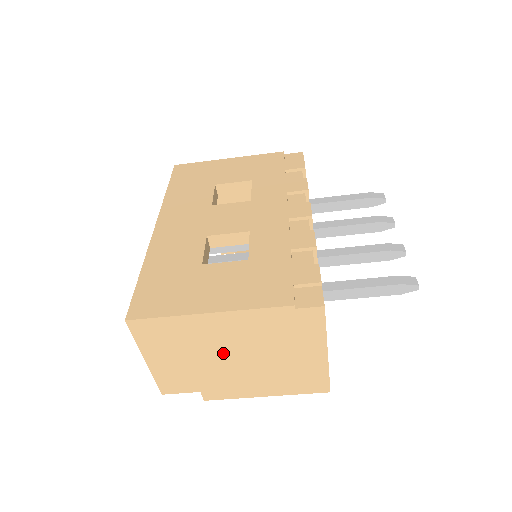
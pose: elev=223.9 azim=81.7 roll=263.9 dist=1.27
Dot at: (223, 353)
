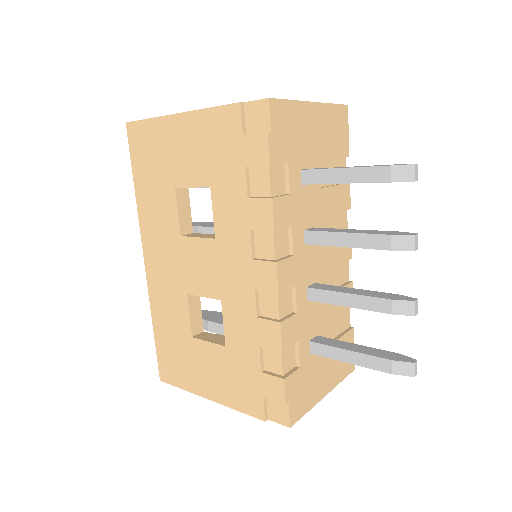
Dot at: occluded
